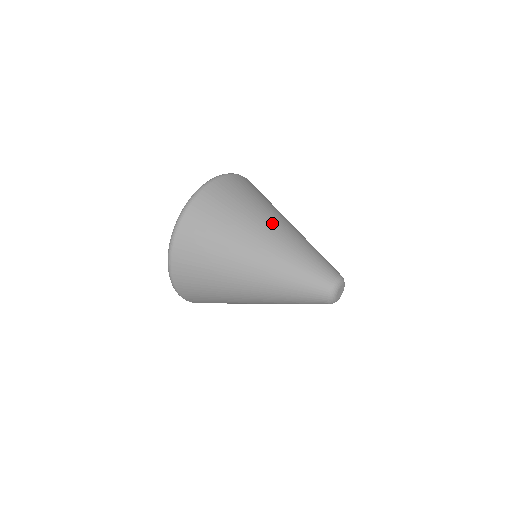
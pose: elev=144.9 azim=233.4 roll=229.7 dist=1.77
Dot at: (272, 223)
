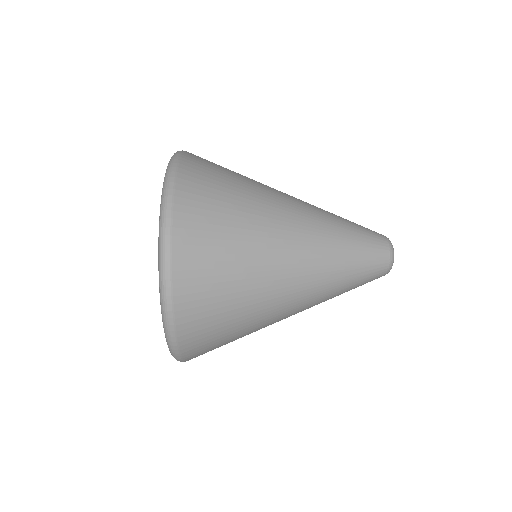
Dot at: occluded
